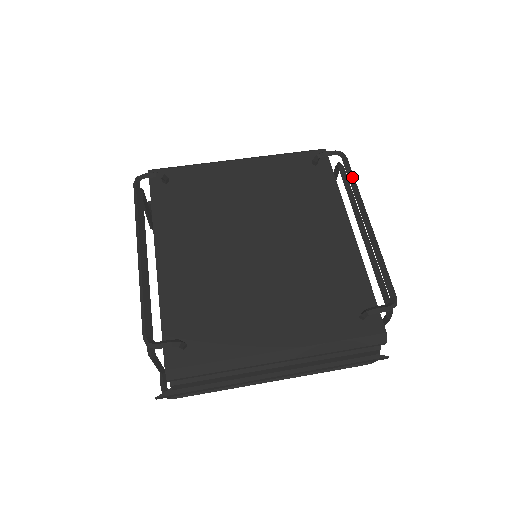
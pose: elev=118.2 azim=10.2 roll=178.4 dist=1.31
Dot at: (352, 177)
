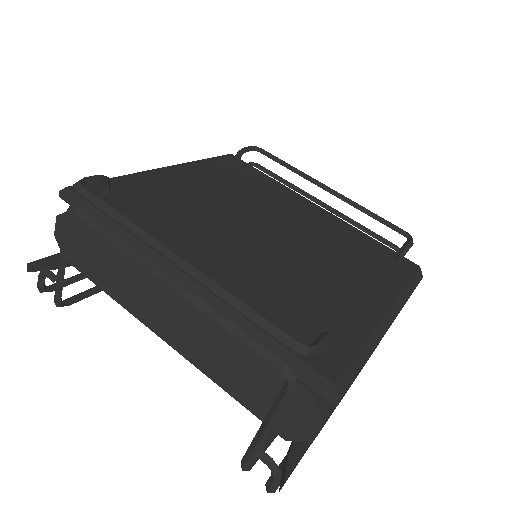
Dot at: (285, 162)
